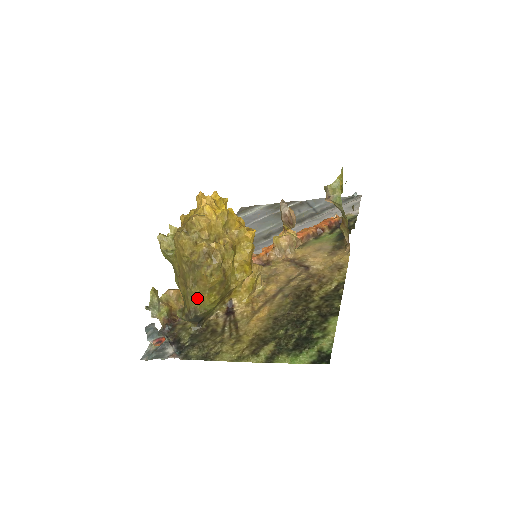
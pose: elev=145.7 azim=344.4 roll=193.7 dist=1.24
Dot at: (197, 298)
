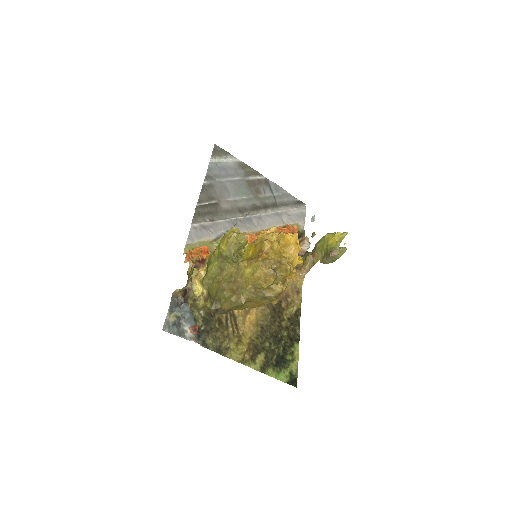
Dot at: (237, 306)
